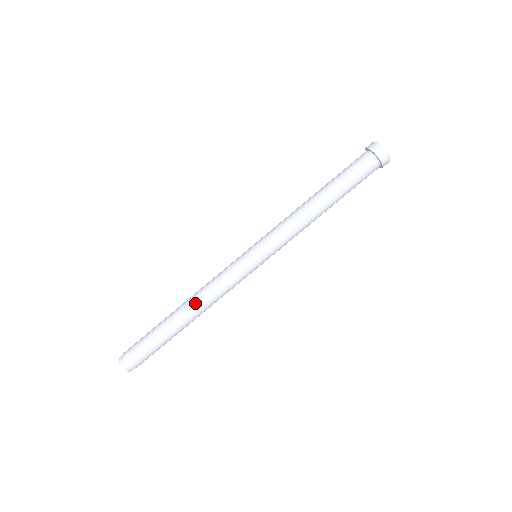
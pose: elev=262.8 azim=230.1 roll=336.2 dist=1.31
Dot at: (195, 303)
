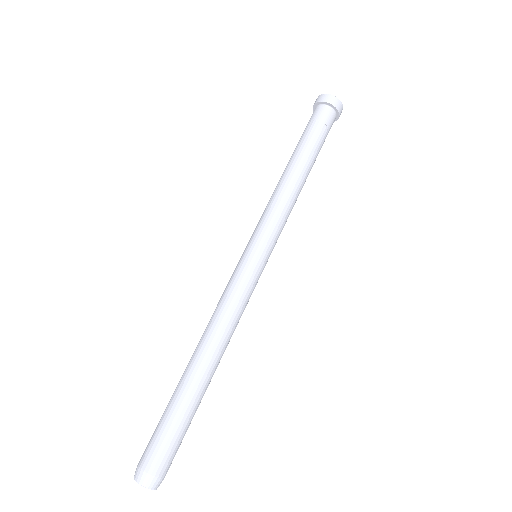
Dot at: (208, 341)
